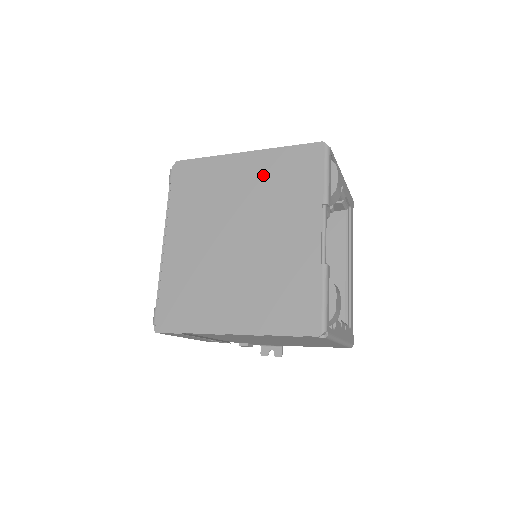
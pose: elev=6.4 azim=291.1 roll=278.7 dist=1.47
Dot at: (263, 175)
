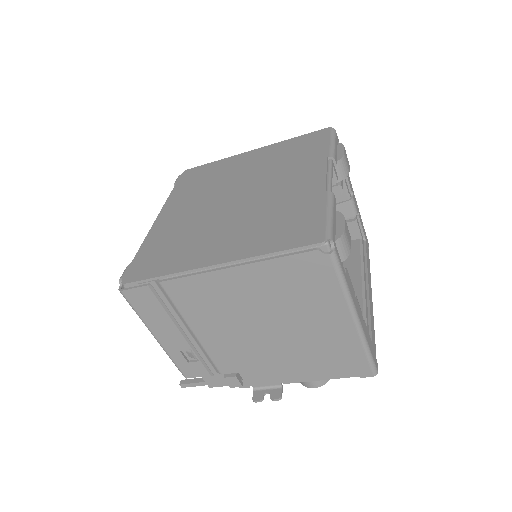
Dot at: (269, 157)
